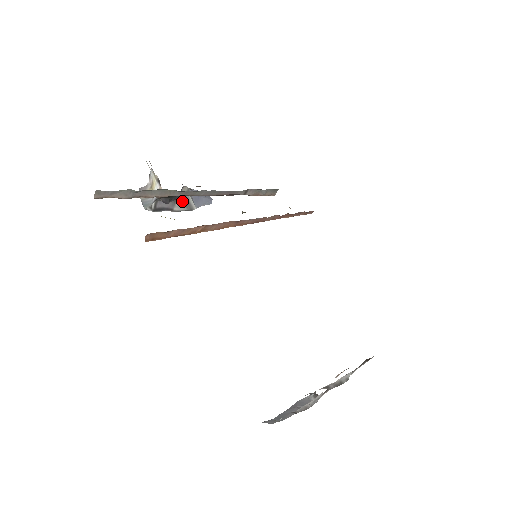
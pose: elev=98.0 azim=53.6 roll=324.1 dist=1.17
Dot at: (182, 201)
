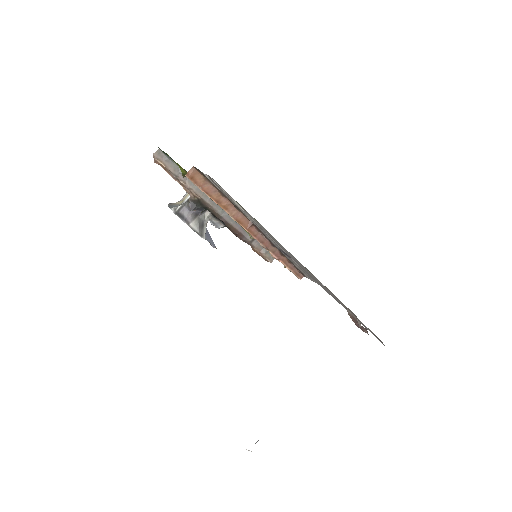
Dot at: (200, 222)
